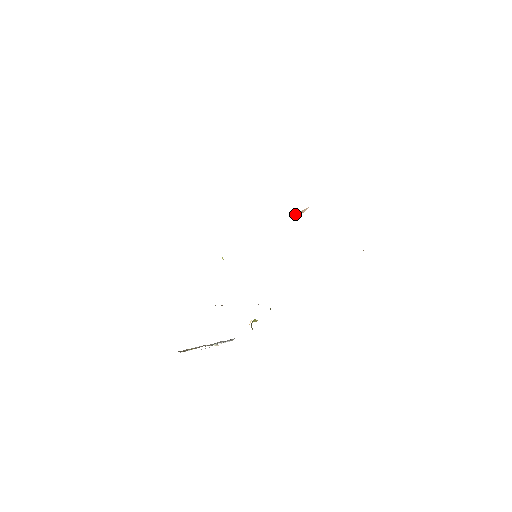
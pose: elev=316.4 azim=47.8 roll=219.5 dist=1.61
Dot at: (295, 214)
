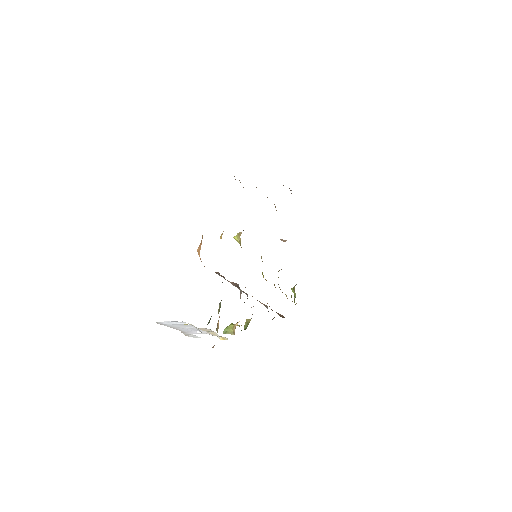
Dot at: (281, 239)
